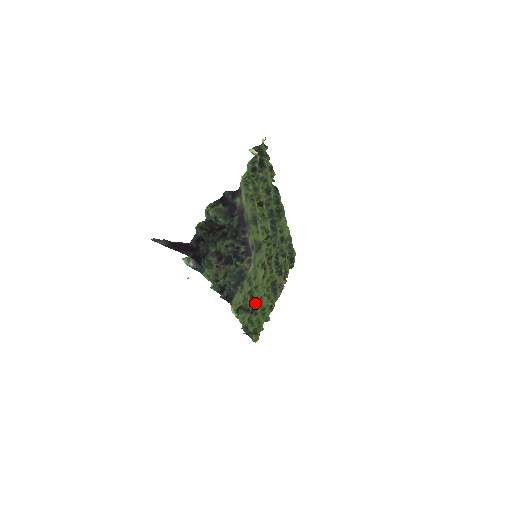
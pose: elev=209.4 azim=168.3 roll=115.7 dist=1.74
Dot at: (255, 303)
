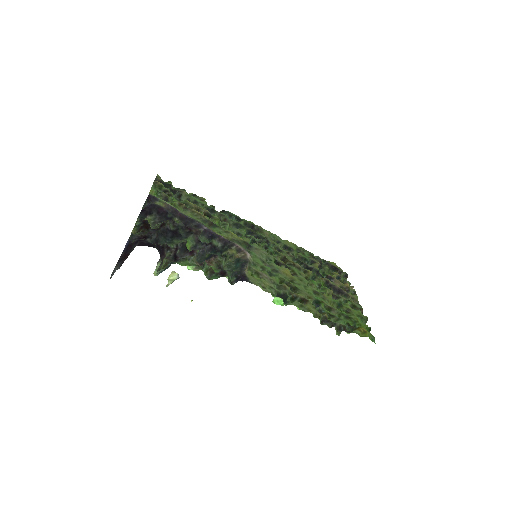
Dot at: (310, 296)
